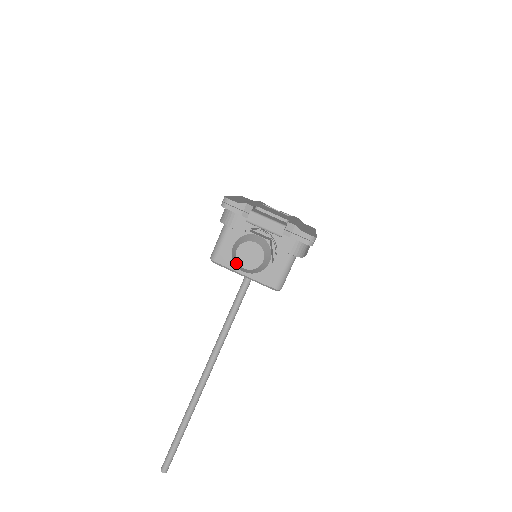
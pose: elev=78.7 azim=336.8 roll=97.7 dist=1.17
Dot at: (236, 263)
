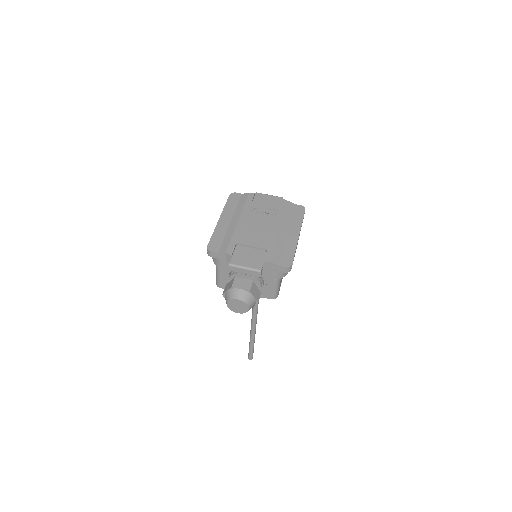
Dot at: (231, 308)
